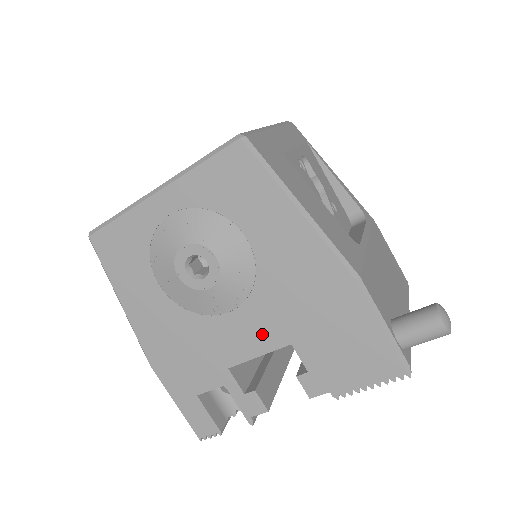
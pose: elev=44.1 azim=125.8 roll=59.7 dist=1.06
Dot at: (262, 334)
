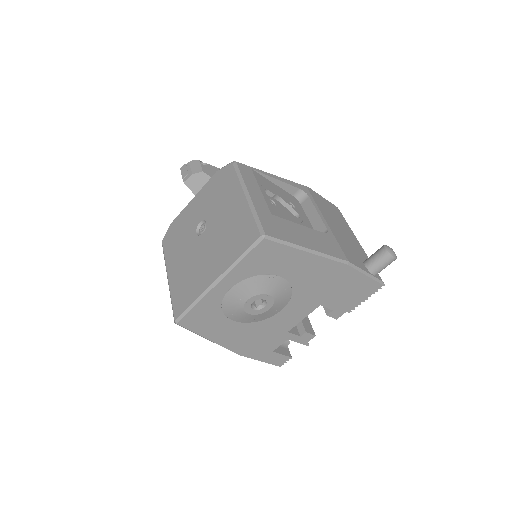
Dot at: (303, 309)
